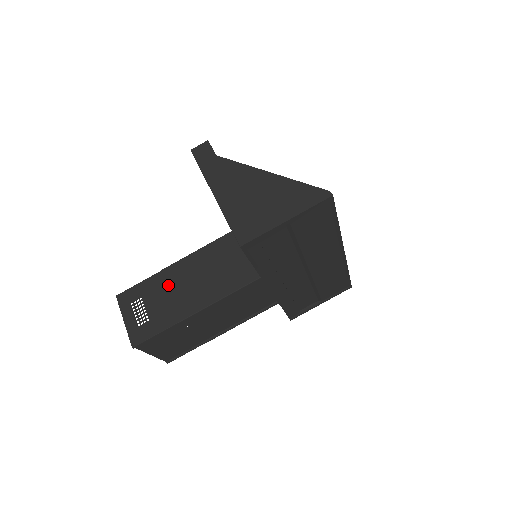
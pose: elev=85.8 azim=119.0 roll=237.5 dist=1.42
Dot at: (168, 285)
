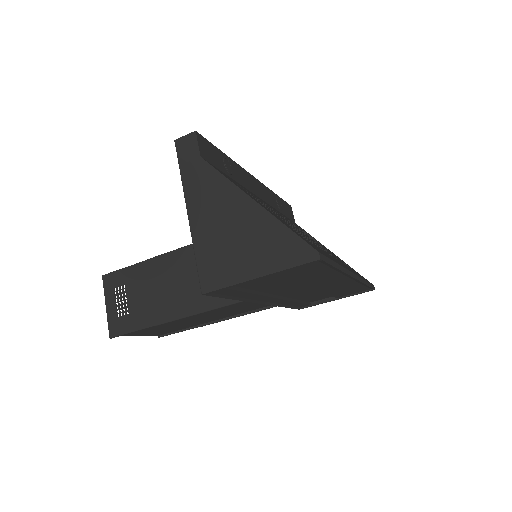
Dot at: (151, 280)
